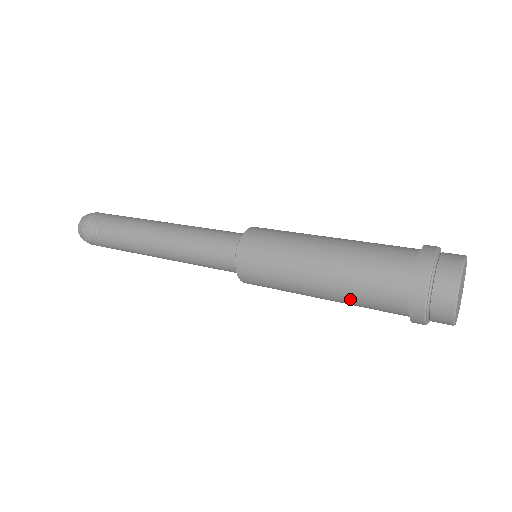
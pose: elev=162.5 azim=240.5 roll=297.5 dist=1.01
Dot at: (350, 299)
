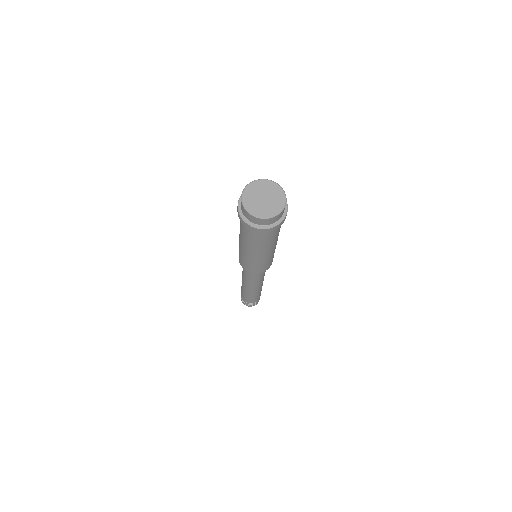
Dot at: (246, 240)
